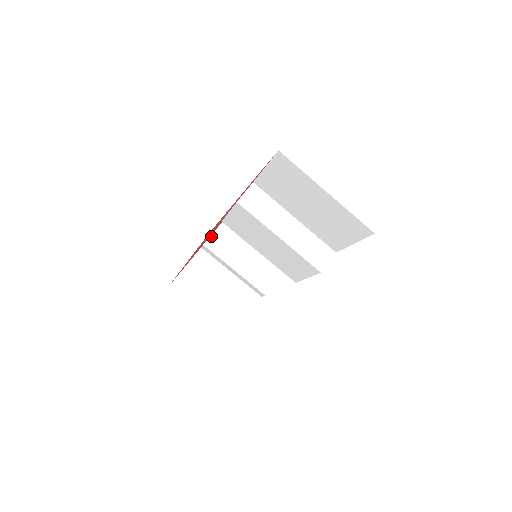
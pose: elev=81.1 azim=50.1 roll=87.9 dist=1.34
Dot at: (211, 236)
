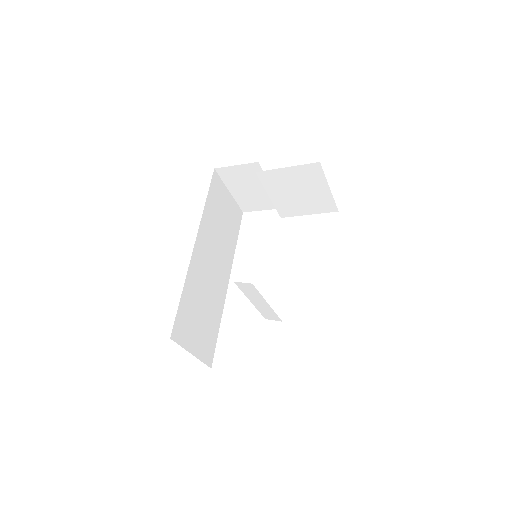
Dot at: (267, 171)
